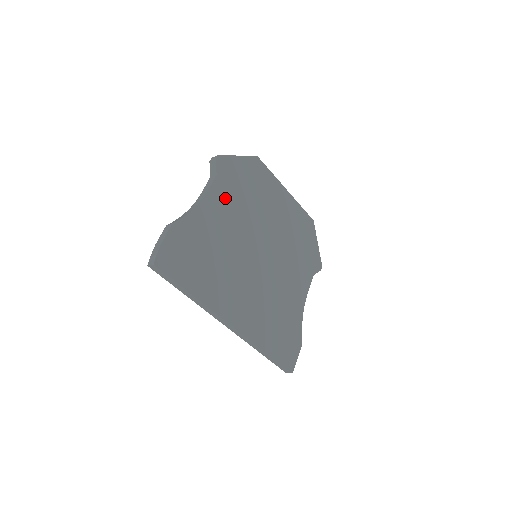
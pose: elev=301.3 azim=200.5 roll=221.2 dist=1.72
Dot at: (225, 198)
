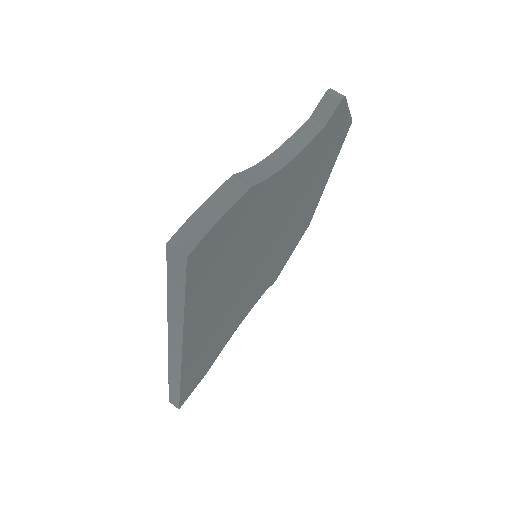
Dot at: (303, 167)
